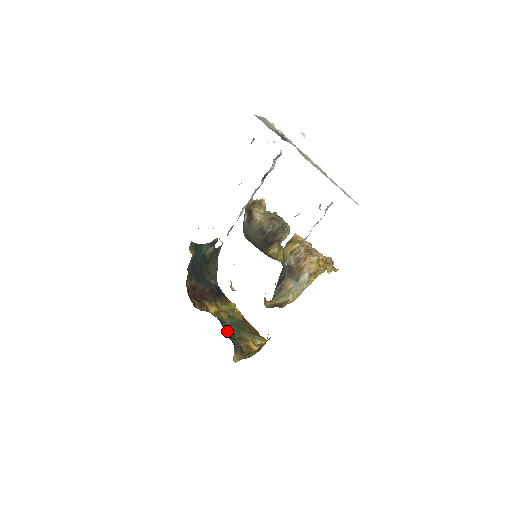
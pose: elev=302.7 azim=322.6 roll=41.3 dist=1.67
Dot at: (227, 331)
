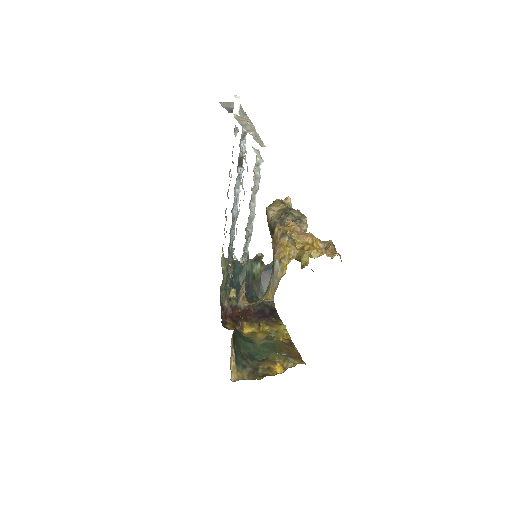
Dot at: (249, 351)
